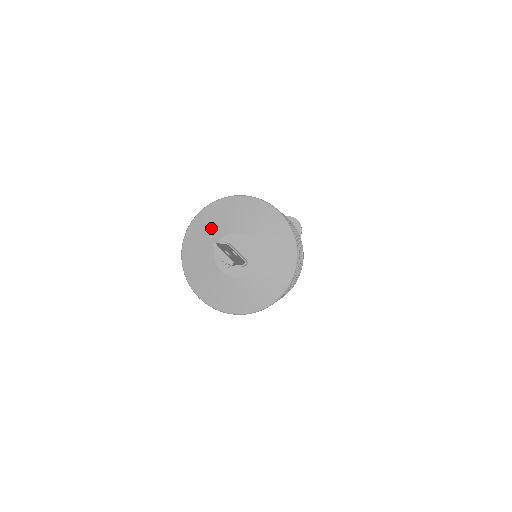
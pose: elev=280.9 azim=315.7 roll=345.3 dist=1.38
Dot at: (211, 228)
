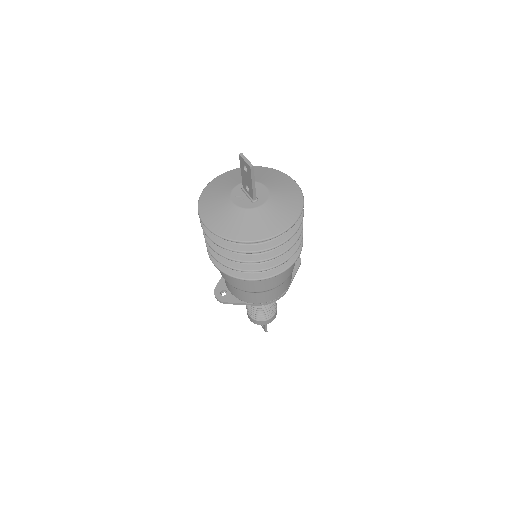
Dot at: (235, 178)
